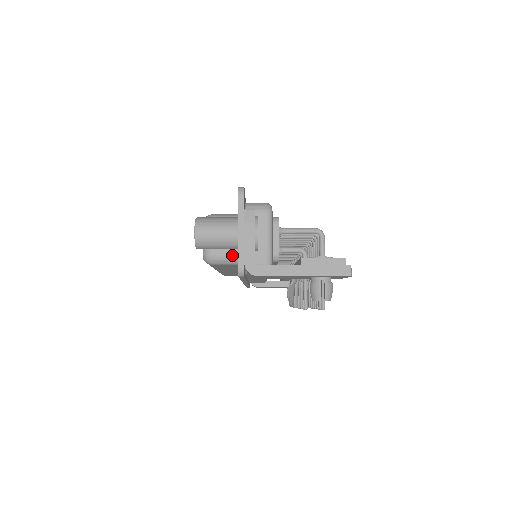
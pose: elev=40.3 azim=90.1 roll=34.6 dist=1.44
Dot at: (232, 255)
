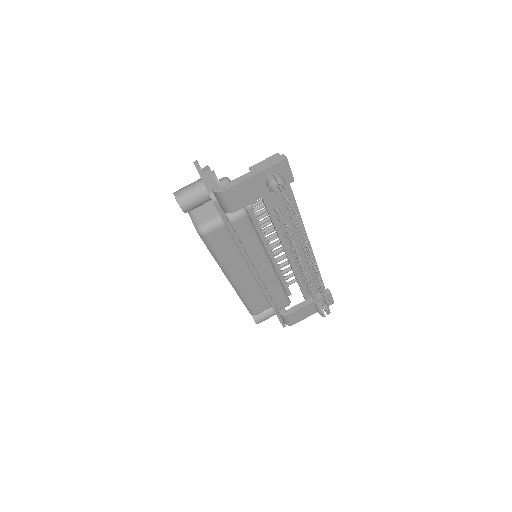
Dot at: (215, 217)
